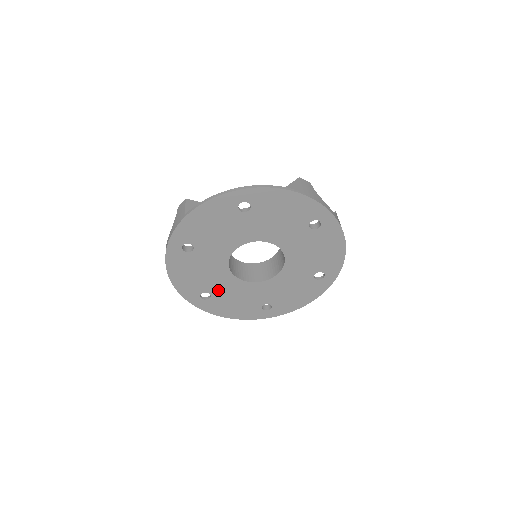
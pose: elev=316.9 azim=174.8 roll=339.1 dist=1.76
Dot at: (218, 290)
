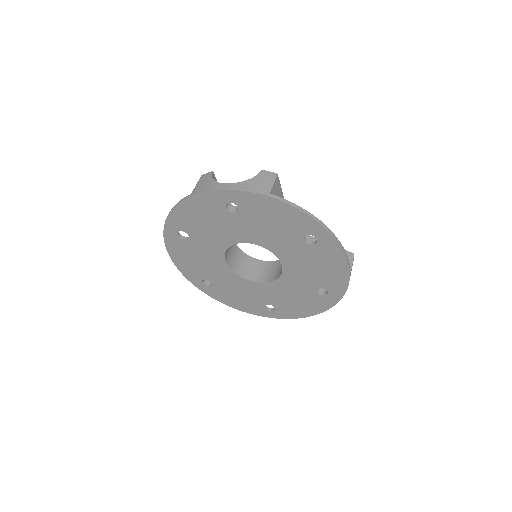
Dot at: (198, 243)
